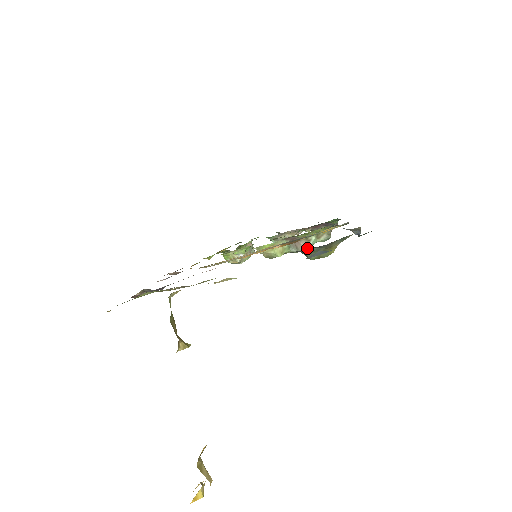
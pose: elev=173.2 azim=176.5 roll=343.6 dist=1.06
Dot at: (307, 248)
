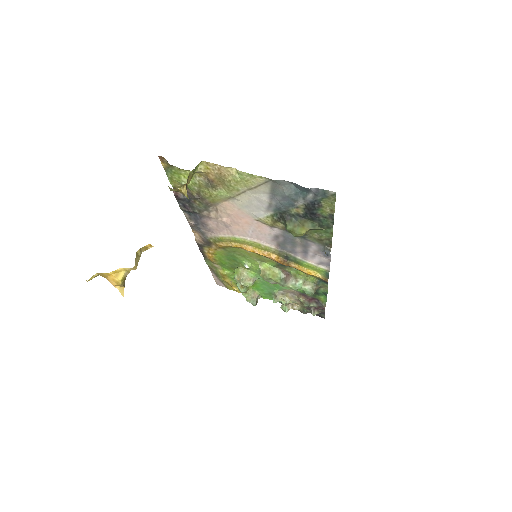
Dot at: (292, 286)
